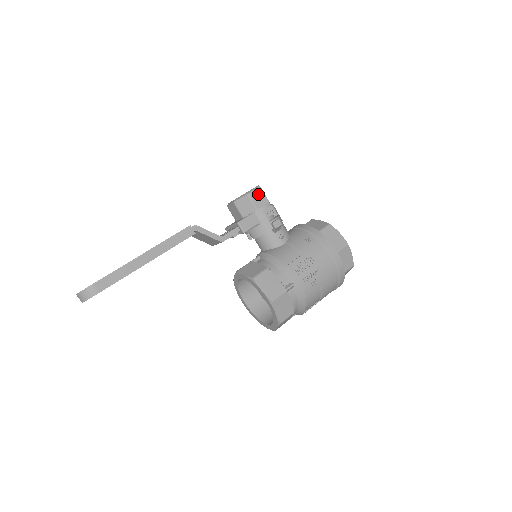
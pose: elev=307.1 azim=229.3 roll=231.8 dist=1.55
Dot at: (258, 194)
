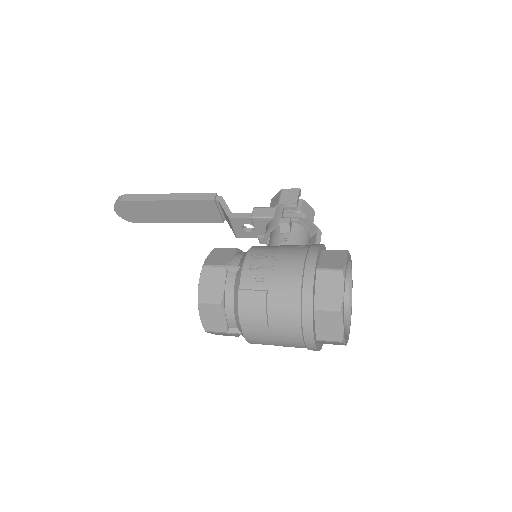
Dot at: (292, 193)
